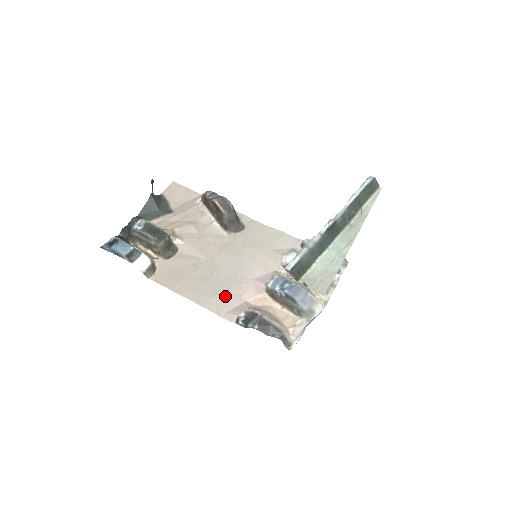
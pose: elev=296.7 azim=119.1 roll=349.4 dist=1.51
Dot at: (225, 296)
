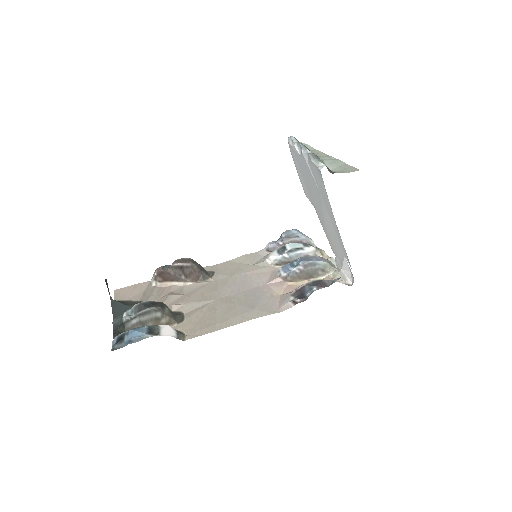
Dot at: (262, 303)
